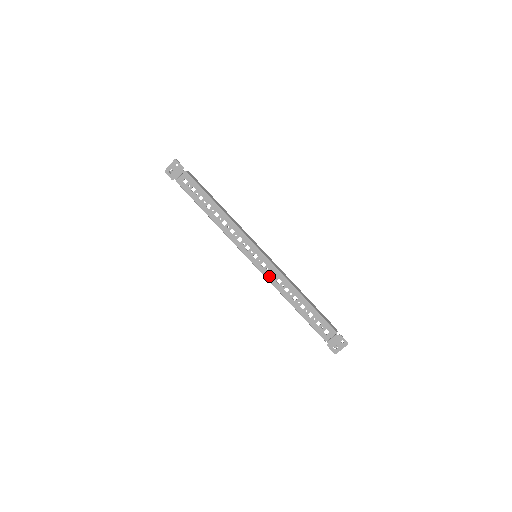
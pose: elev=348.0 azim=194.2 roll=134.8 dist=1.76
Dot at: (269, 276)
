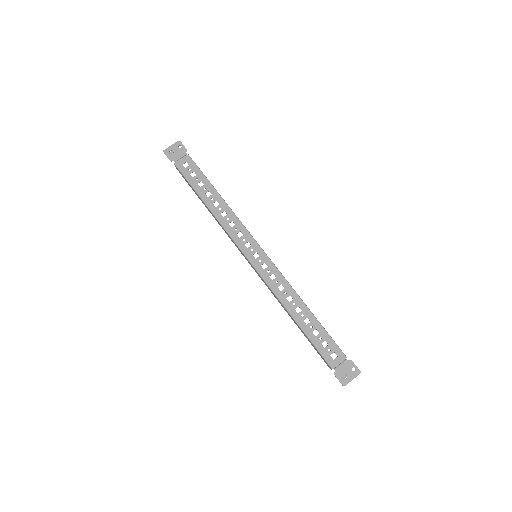
Dot at: (269, 280)
